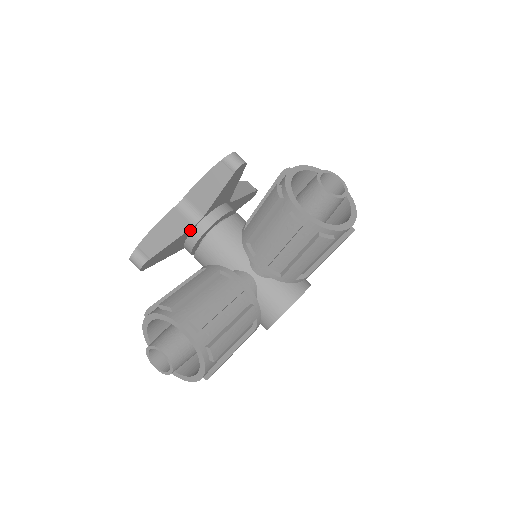
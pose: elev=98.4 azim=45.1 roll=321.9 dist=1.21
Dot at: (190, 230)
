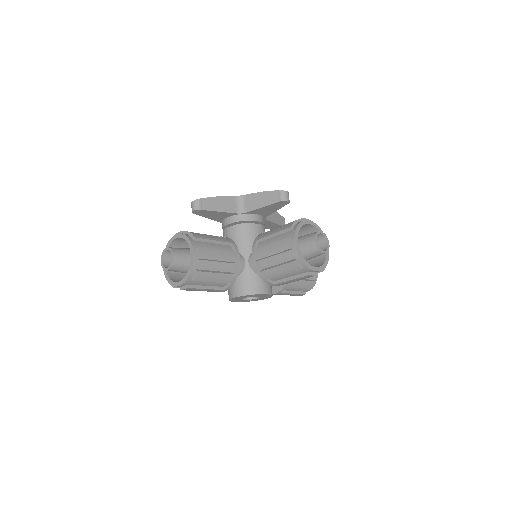
Dot at: (233, 214)
